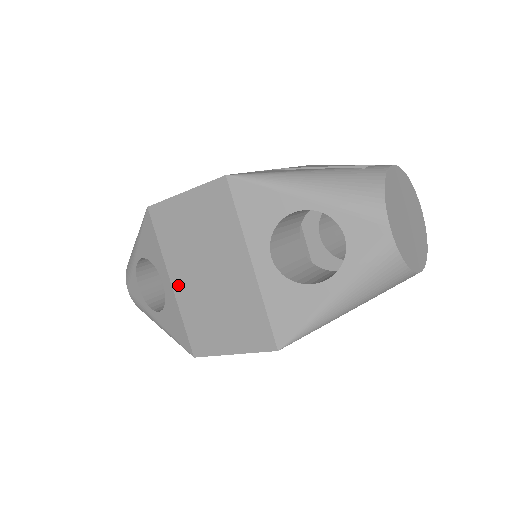
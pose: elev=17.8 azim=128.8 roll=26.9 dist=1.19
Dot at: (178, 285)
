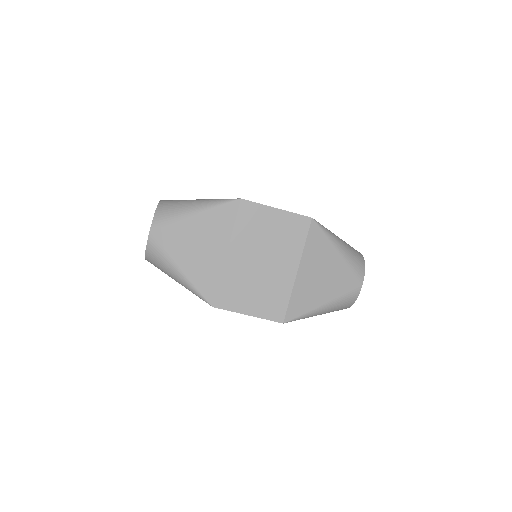
Dot at: occluded
